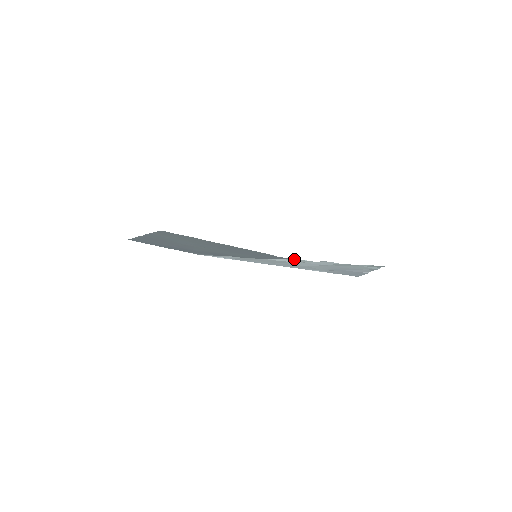
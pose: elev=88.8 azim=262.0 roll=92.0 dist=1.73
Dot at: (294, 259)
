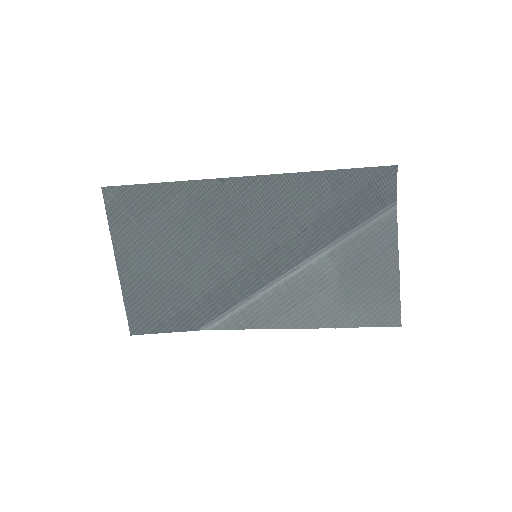
Dot at: occluded
